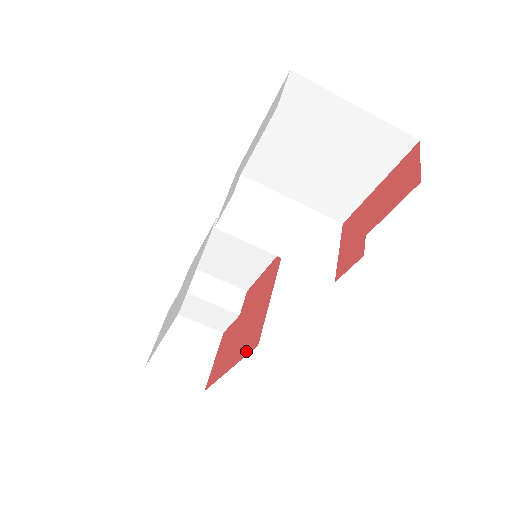
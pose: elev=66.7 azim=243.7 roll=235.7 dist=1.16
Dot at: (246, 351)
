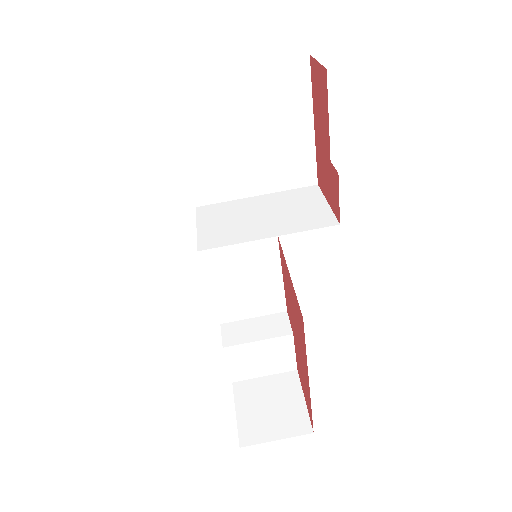
Dot at: (303, 341)
